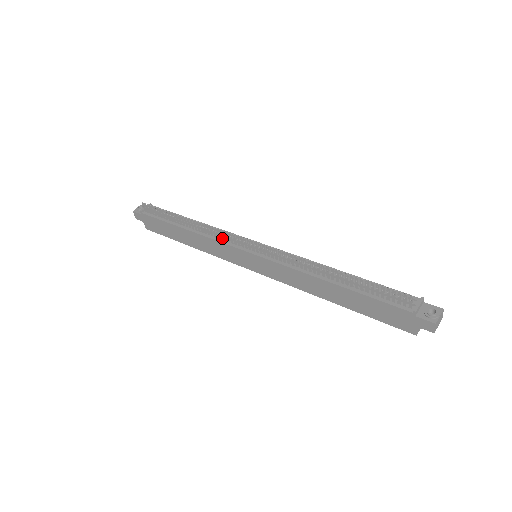
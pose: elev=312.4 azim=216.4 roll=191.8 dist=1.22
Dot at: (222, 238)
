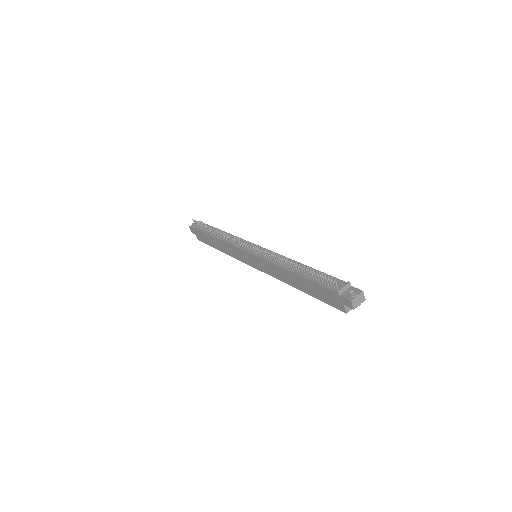
Dot at: (235, 243)
